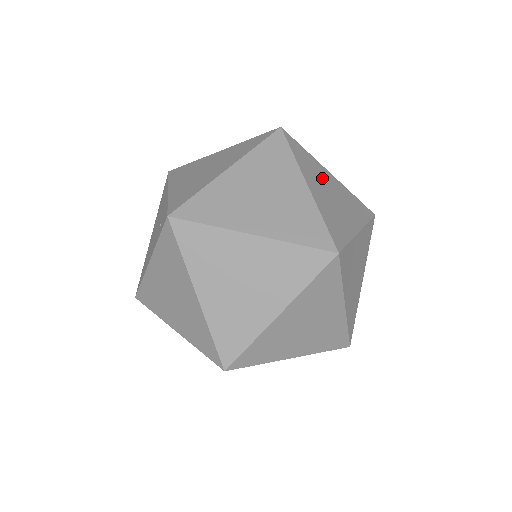
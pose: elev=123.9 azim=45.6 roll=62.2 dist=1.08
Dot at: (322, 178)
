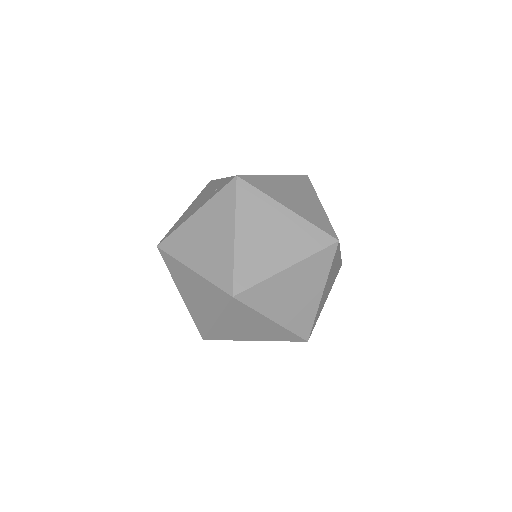
Dot at: occluded
